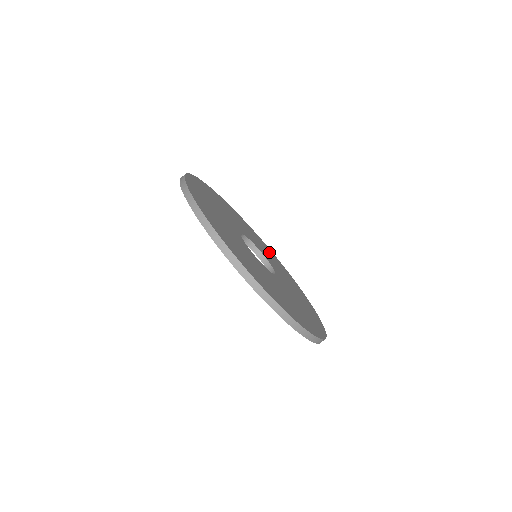
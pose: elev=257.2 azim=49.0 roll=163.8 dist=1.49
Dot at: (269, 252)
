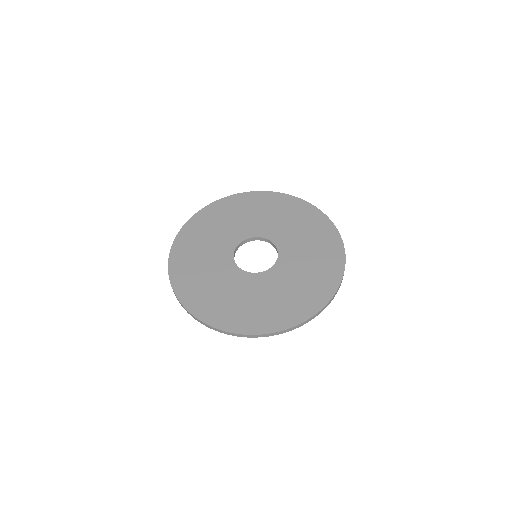
Dot at: (272, 205)
